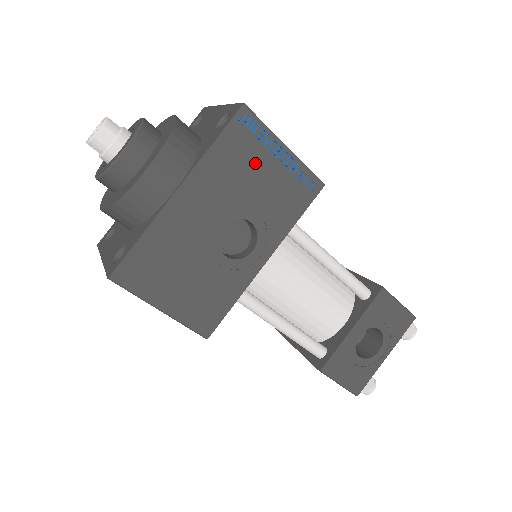
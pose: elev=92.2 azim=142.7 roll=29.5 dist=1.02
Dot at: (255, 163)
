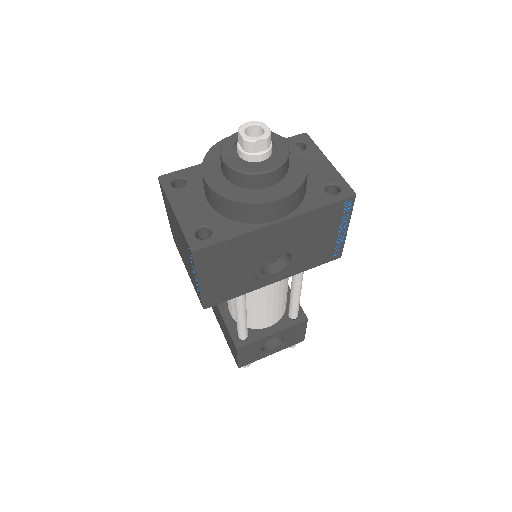
Dot at: (327, 229)
